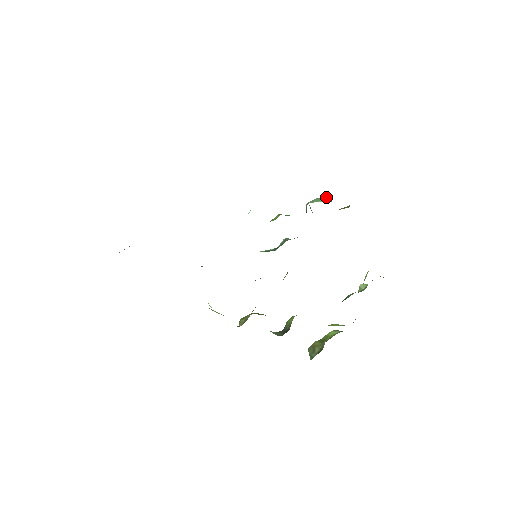
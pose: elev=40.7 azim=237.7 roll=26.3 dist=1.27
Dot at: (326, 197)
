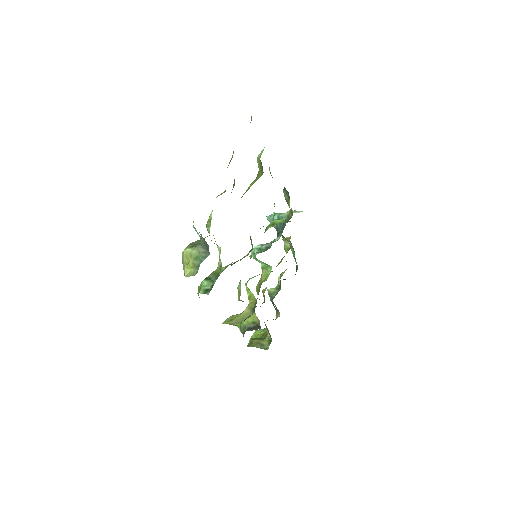
Dot at: (287, 211)
